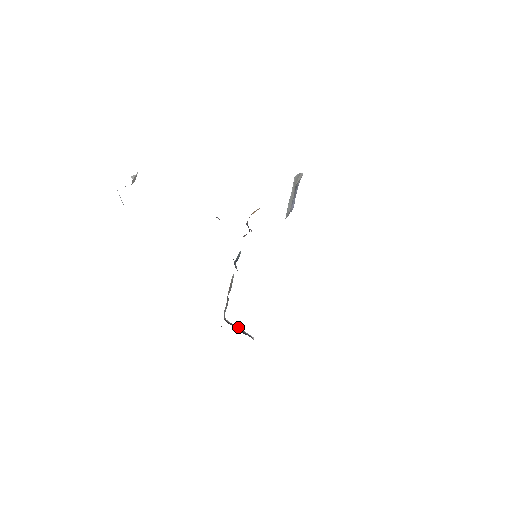
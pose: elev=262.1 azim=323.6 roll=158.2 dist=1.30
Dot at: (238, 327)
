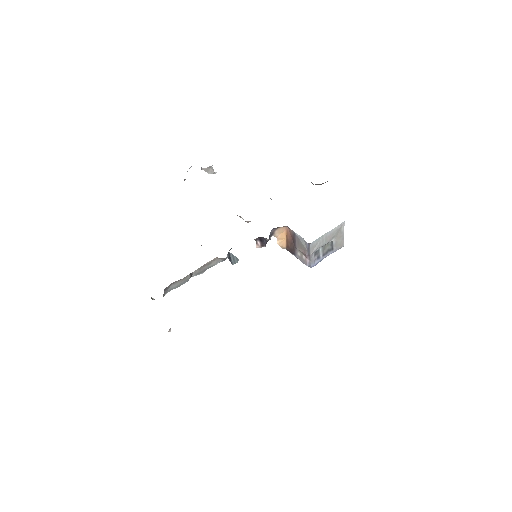
Dot at: occluded
